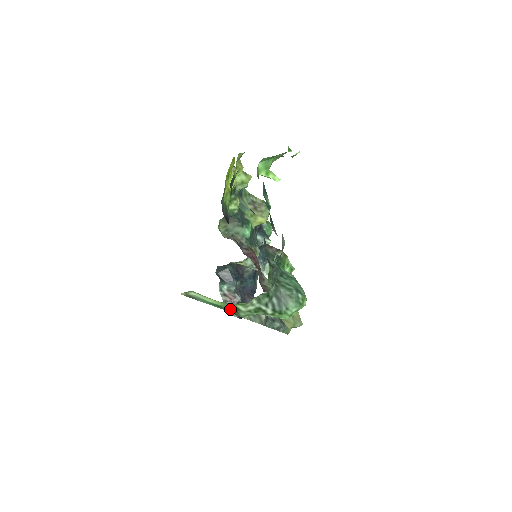
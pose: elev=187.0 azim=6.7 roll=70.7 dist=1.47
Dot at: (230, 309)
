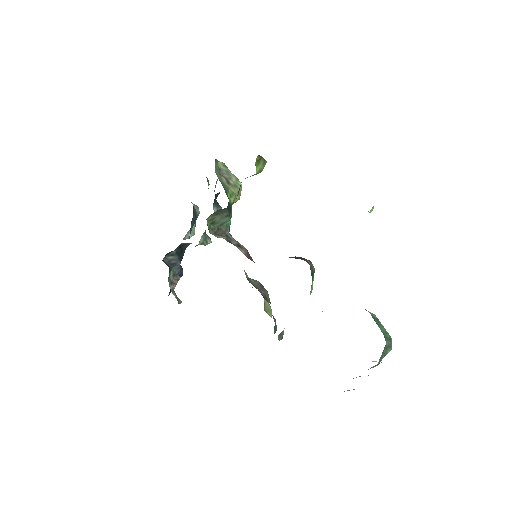
Dot at: occluded
